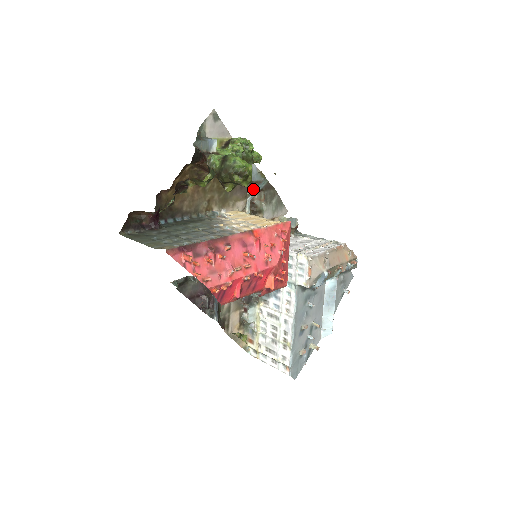
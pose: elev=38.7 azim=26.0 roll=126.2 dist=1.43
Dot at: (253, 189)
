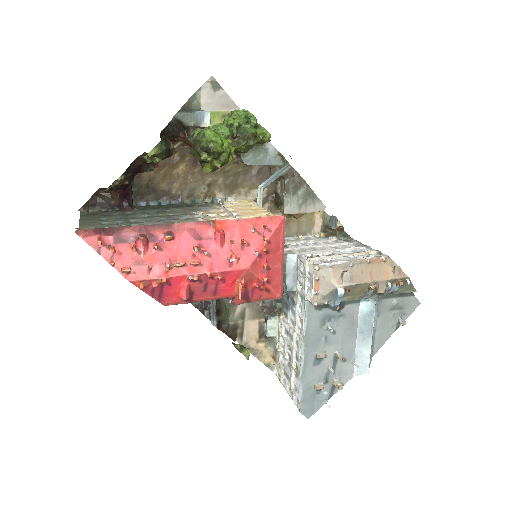
Dot at: (269, 175)
